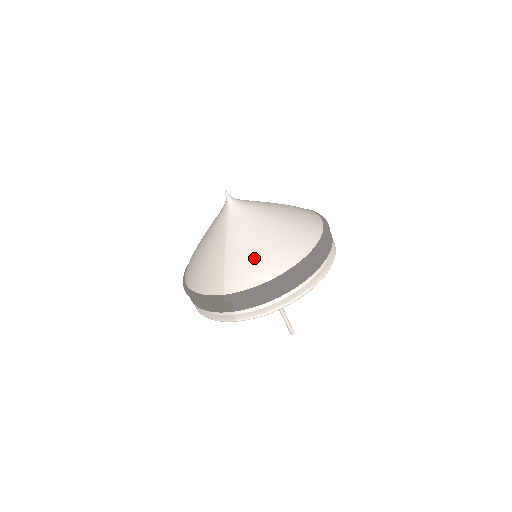
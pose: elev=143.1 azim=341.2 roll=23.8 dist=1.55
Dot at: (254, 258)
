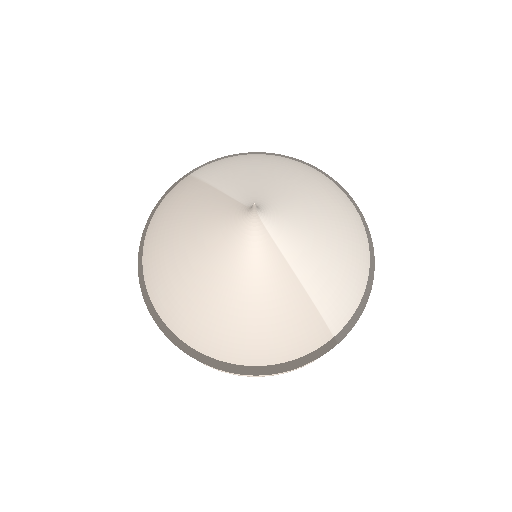
Dot at: (343, 270)
